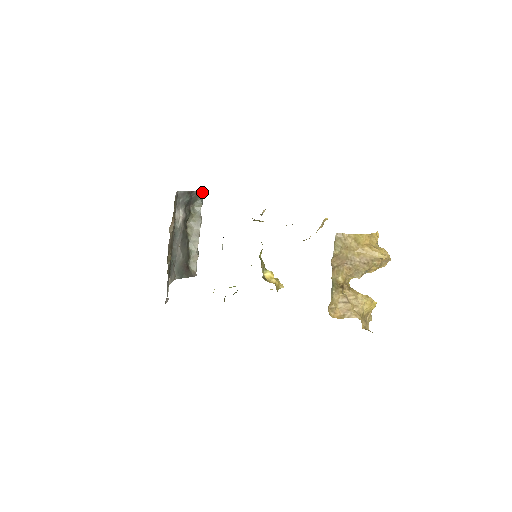
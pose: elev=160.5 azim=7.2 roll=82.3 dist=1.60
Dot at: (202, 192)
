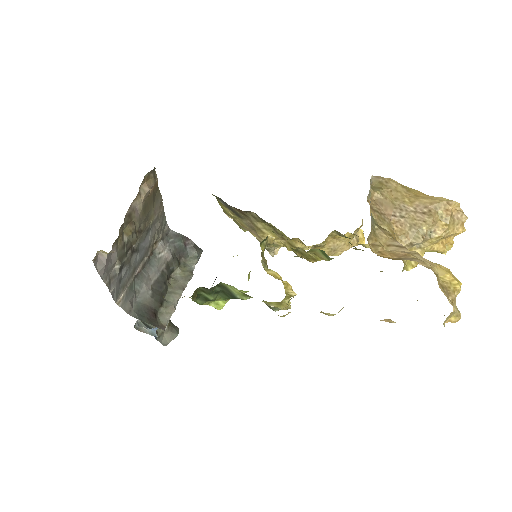
Dot at: (201, 251)
